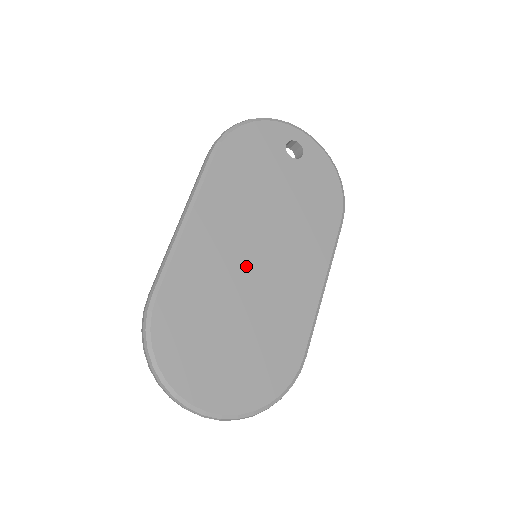
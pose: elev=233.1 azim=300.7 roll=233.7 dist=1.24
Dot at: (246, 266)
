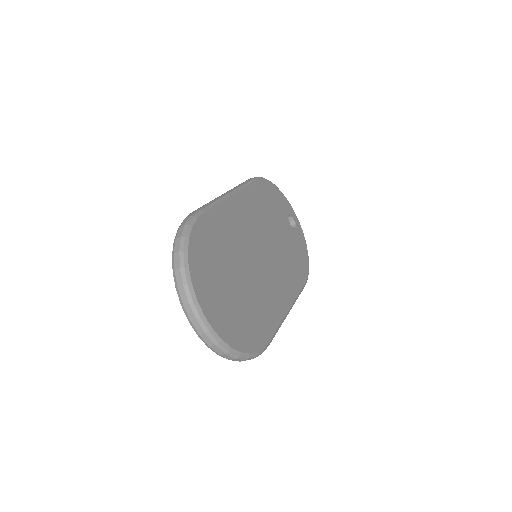
Dot at: (254, 252)
